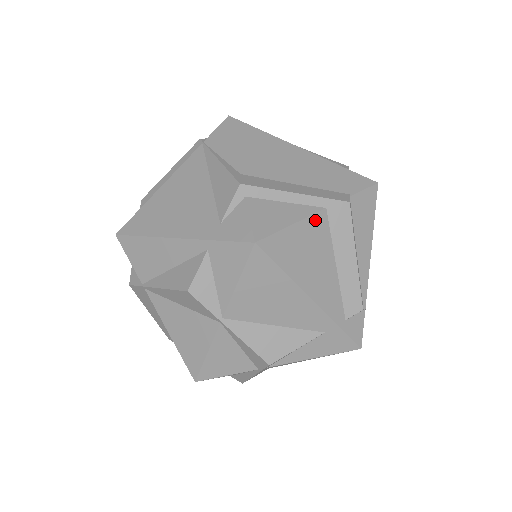
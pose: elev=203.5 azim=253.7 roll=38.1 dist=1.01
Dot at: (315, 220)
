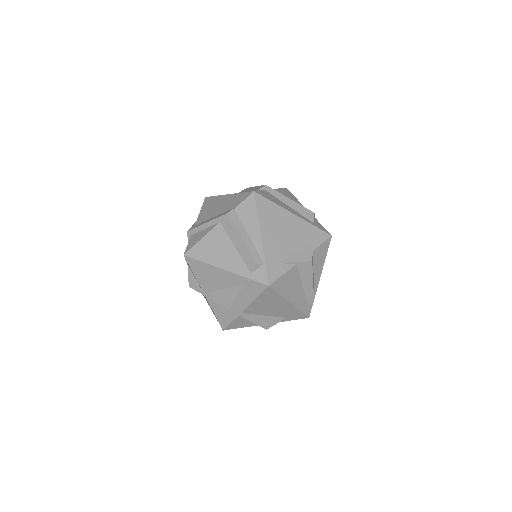
Dot at: (214, 231)
